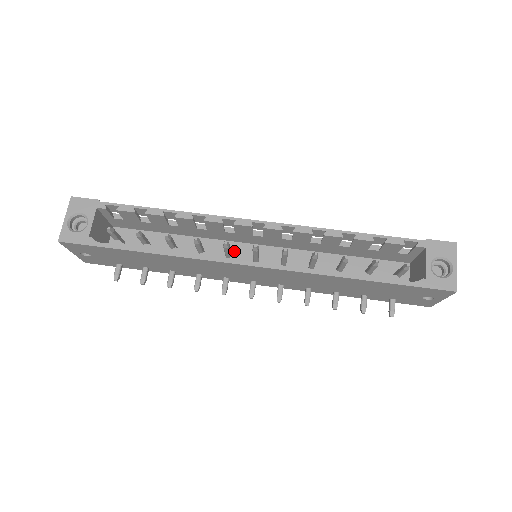
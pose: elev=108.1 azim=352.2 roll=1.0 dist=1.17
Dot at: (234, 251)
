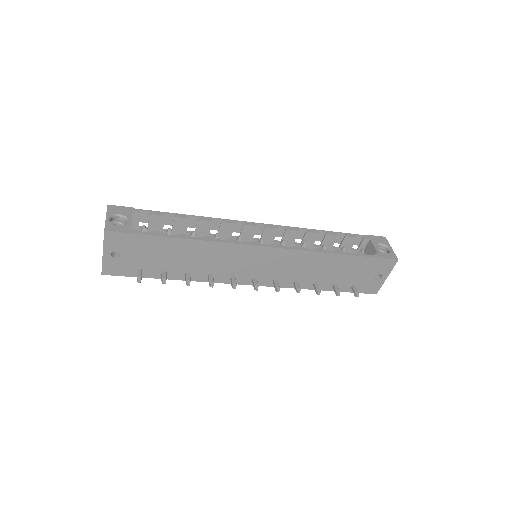
Dot at: occluded
